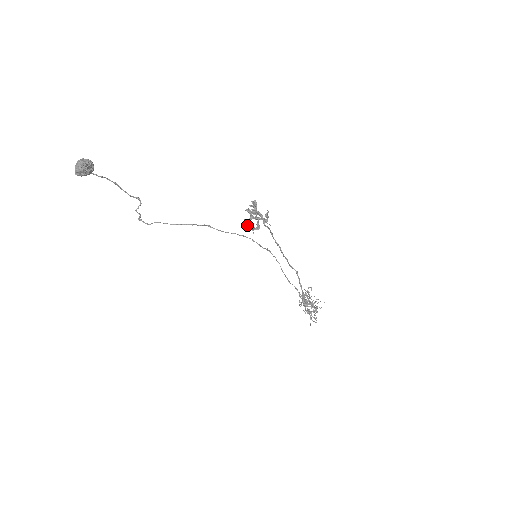
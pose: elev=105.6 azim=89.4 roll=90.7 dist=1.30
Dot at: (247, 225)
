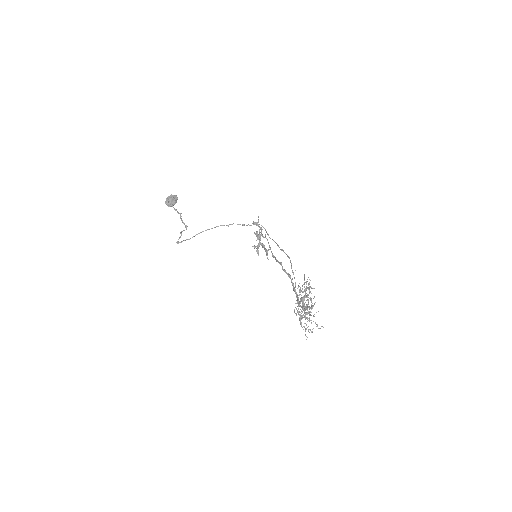
Dot at: (254, 223)
